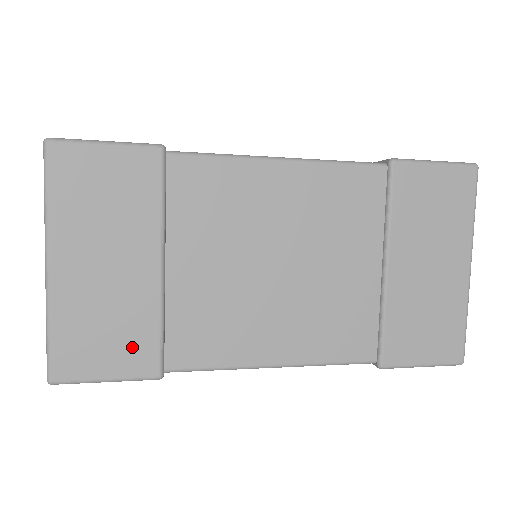
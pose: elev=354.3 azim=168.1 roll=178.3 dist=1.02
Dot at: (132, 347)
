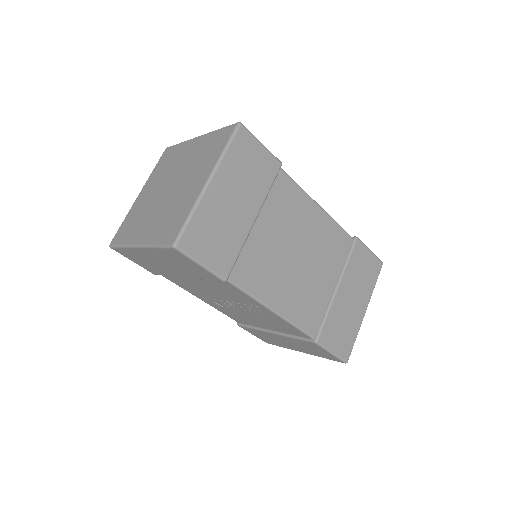
Dot at: (223, 253)
